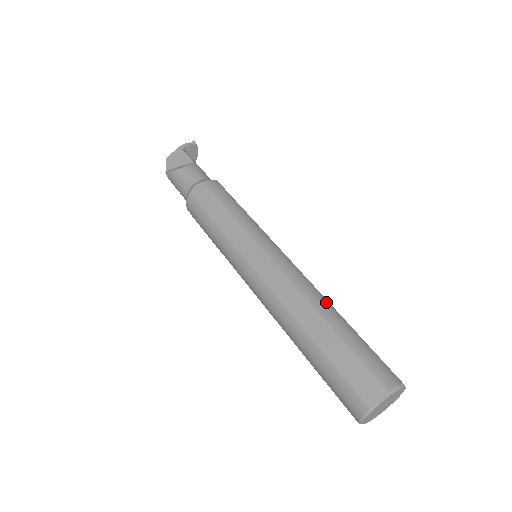
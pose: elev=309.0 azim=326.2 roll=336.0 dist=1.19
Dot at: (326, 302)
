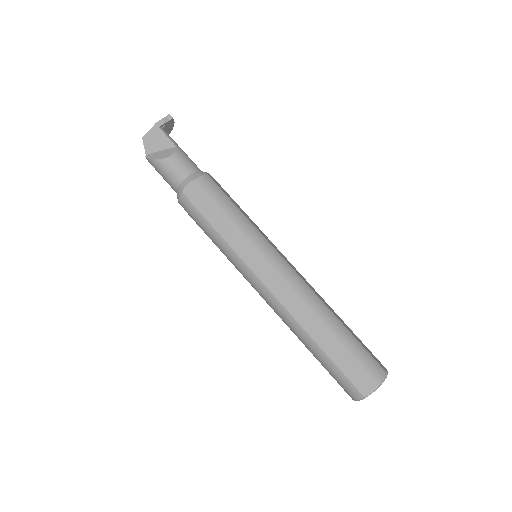
Dot at: (326, 309)
